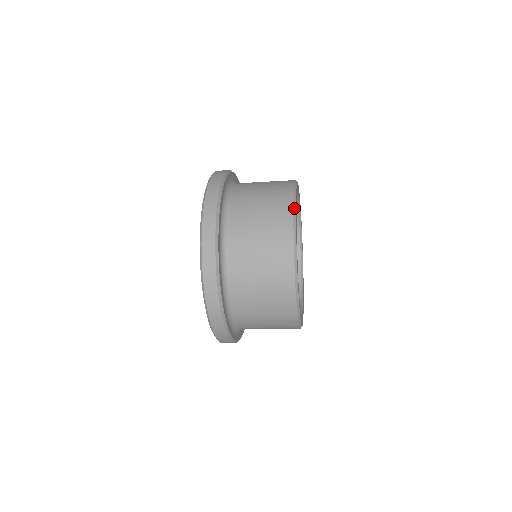
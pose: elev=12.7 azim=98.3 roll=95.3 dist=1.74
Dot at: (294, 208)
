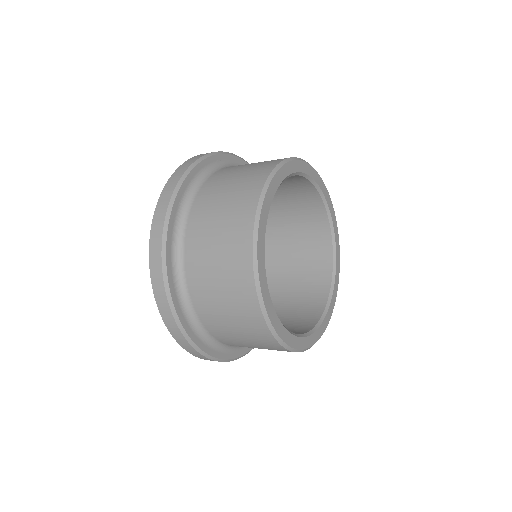
Dot at: (272, 174)
